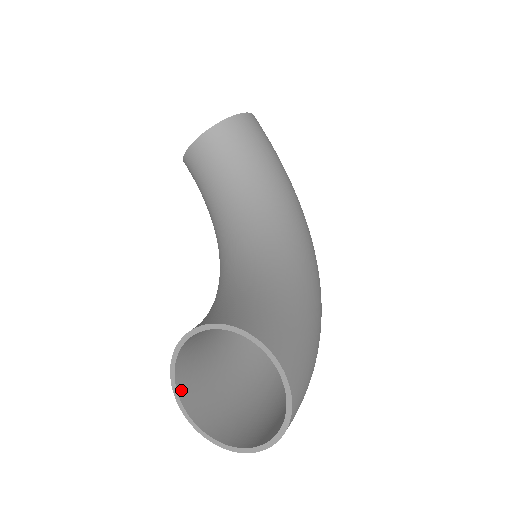
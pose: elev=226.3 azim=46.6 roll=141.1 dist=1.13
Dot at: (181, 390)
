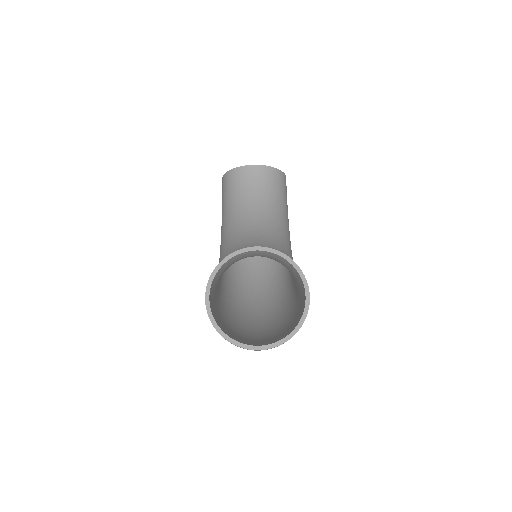
Dot at: (212, 283)
